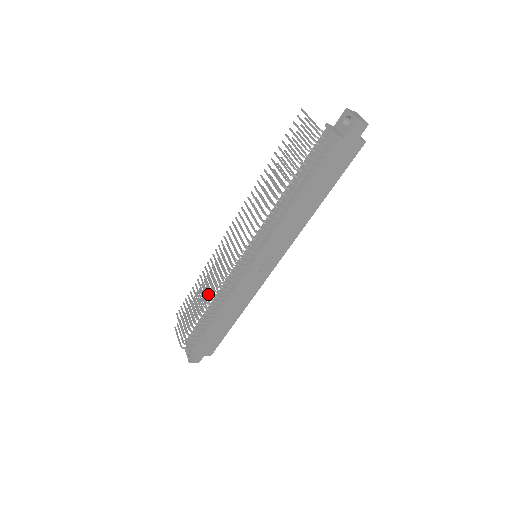
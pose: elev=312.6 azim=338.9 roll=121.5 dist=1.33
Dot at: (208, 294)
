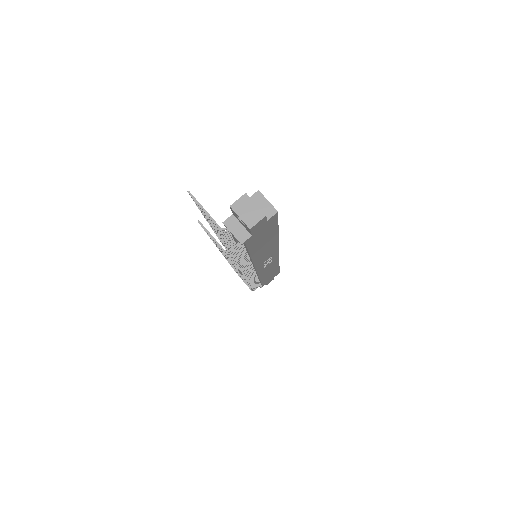
Dot at: occluded
